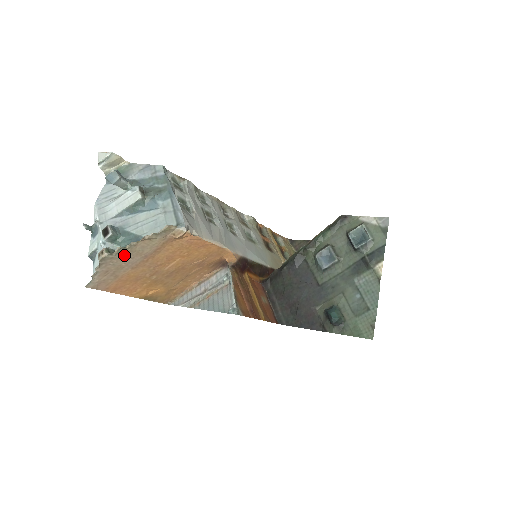
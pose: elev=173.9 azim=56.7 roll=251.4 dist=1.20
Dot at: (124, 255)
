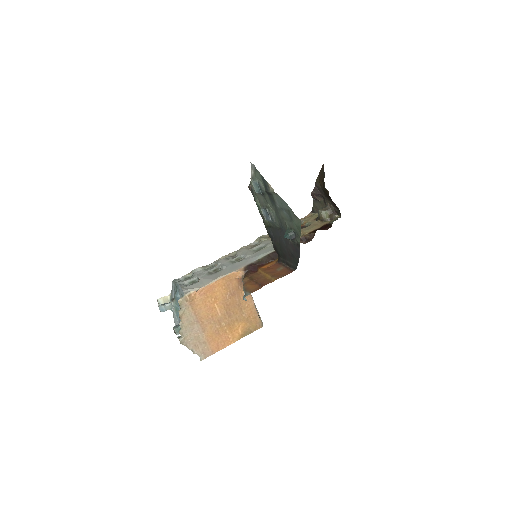
Dot at: (187, 332)
